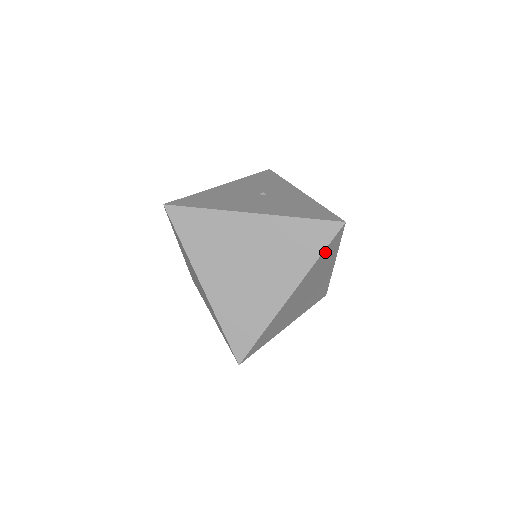
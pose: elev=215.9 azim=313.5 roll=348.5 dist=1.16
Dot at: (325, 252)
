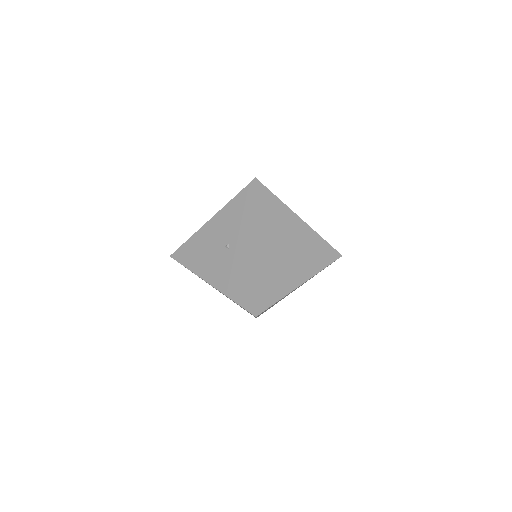
Dot at: occluded
